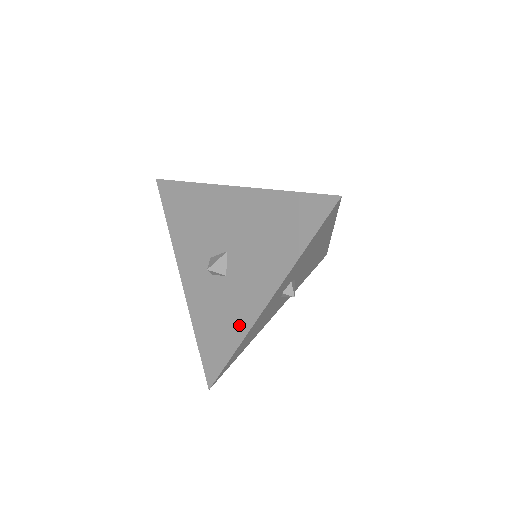
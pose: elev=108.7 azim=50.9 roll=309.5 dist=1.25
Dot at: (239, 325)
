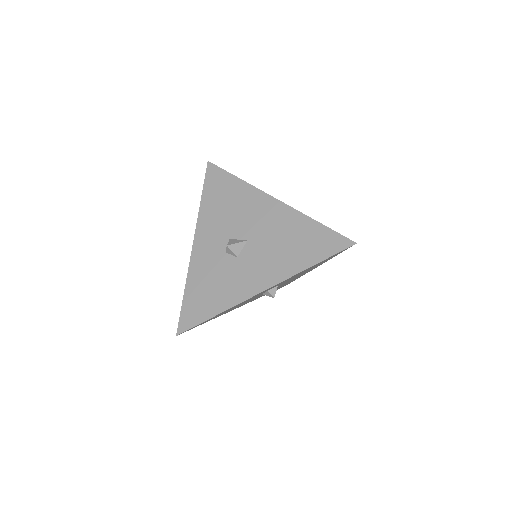
Dot at: (231, 297)
